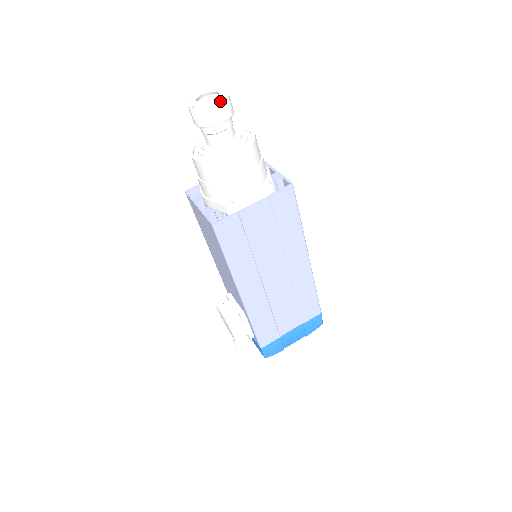
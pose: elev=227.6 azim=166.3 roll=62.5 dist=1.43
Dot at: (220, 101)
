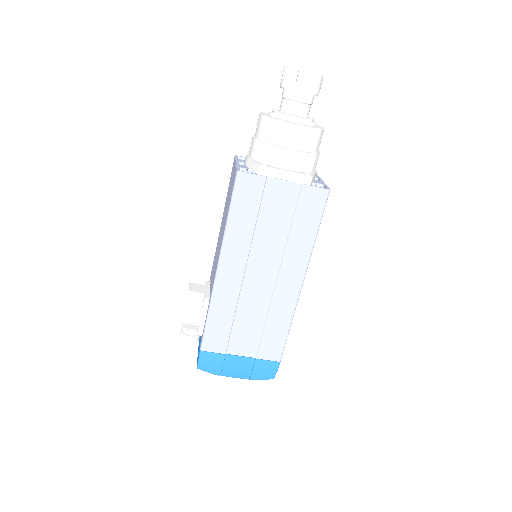
Dot at: (312, 72)
